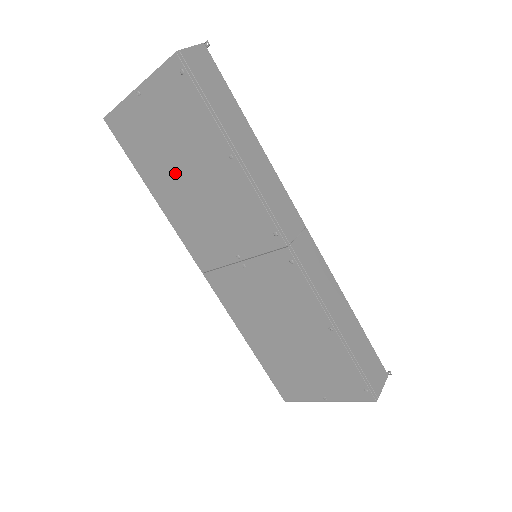
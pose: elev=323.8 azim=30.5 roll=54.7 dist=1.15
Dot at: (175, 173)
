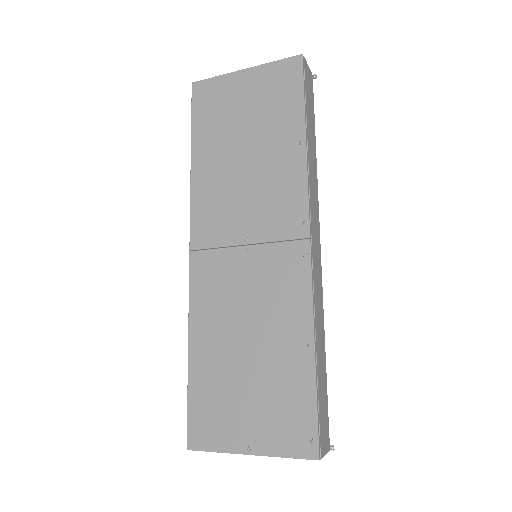
Dot at: (232, 144)
